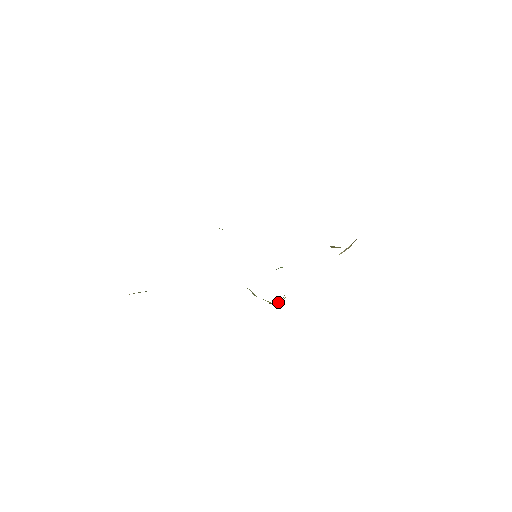
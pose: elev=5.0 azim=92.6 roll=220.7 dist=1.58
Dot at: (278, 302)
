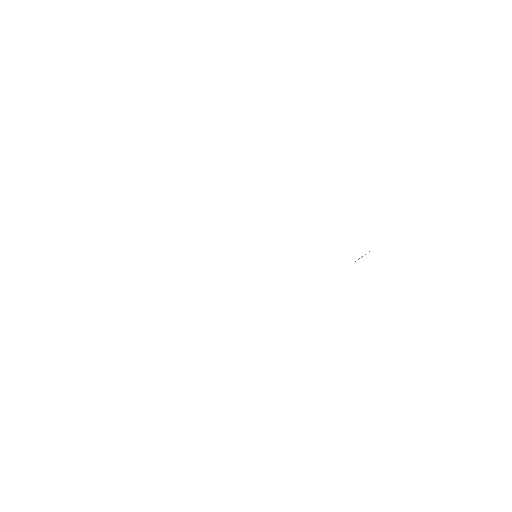
Dot at: occluded
